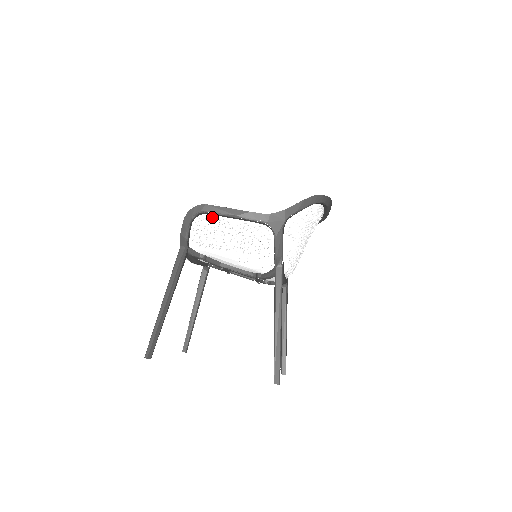
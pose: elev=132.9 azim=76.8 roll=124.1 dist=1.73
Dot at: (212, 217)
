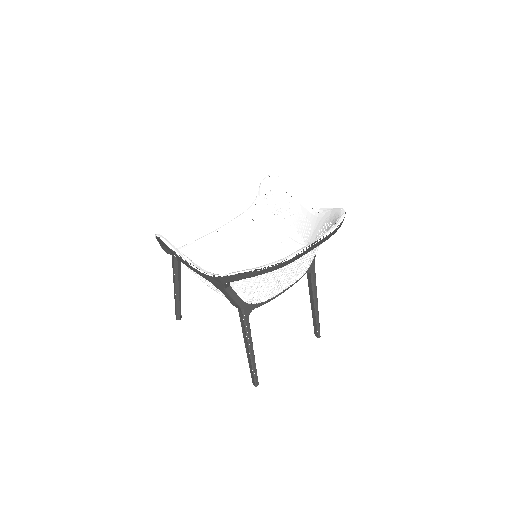
Dot at: occluded
